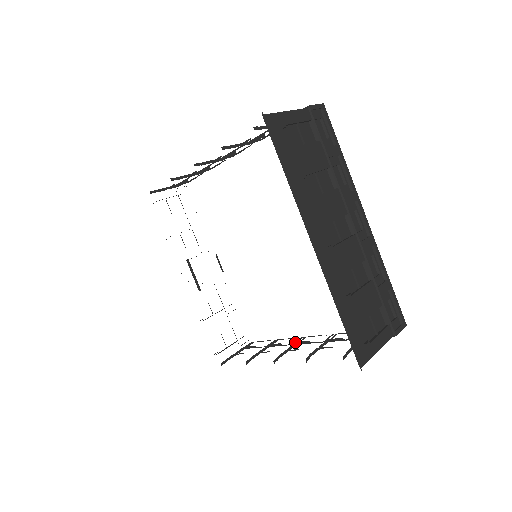
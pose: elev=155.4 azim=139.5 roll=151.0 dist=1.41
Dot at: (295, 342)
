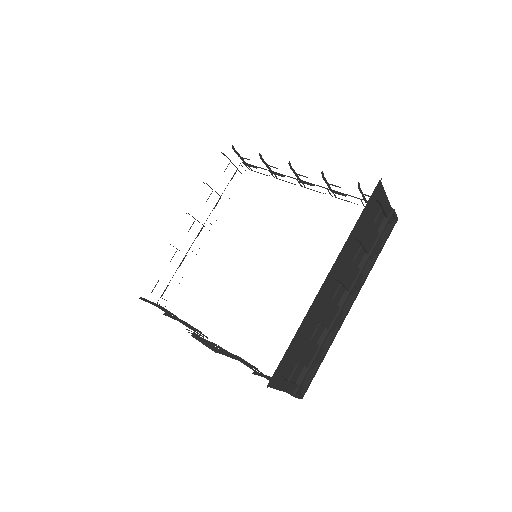
Dot at: (337, 316)
